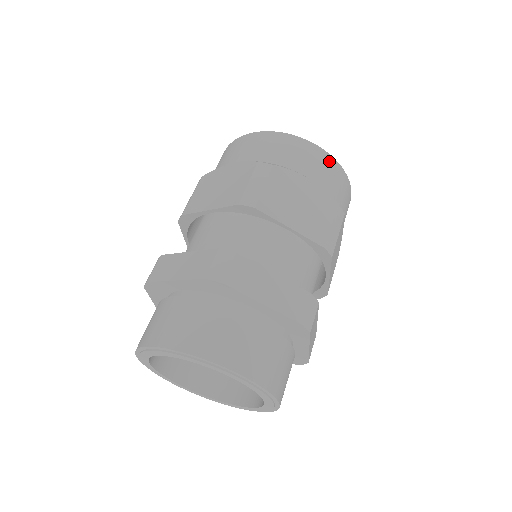
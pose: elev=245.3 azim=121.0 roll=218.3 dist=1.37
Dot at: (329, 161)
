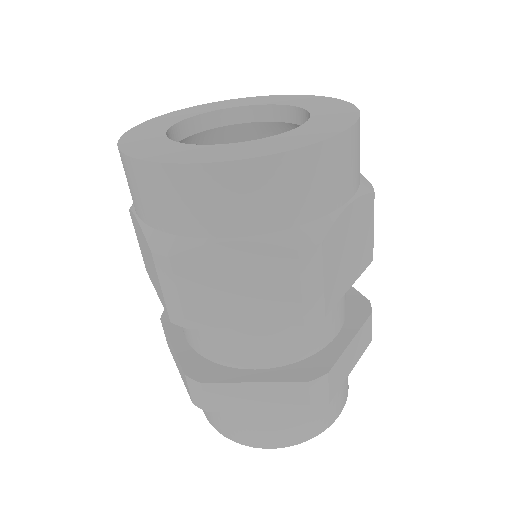
Dot at: (249, 174)
